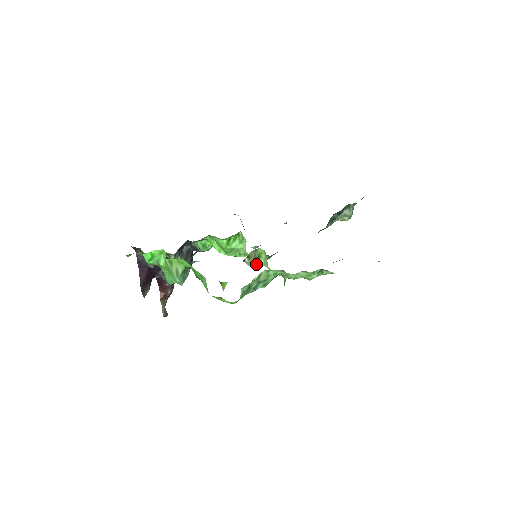
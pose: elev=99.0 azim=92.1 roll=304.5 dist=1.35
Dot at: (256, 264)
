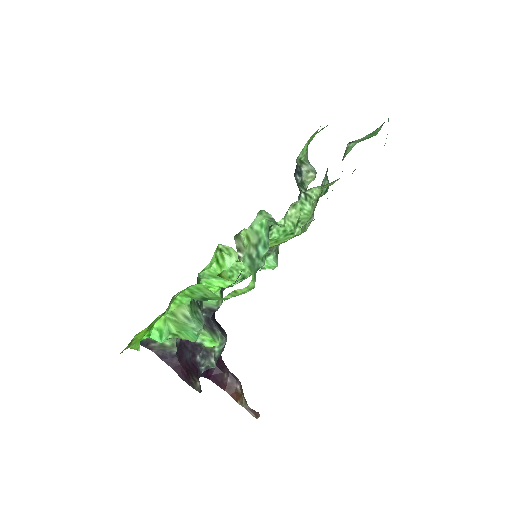
Dot at: occluded
